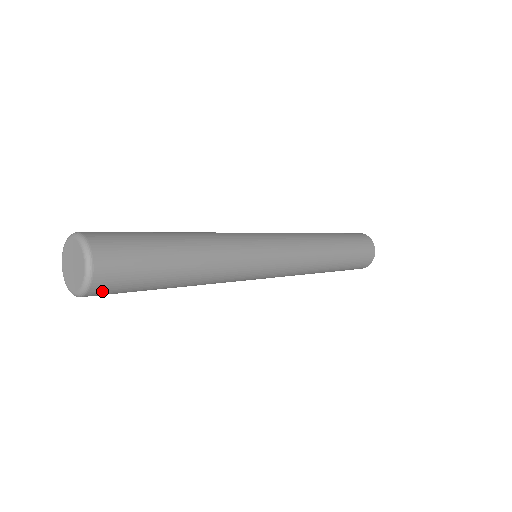
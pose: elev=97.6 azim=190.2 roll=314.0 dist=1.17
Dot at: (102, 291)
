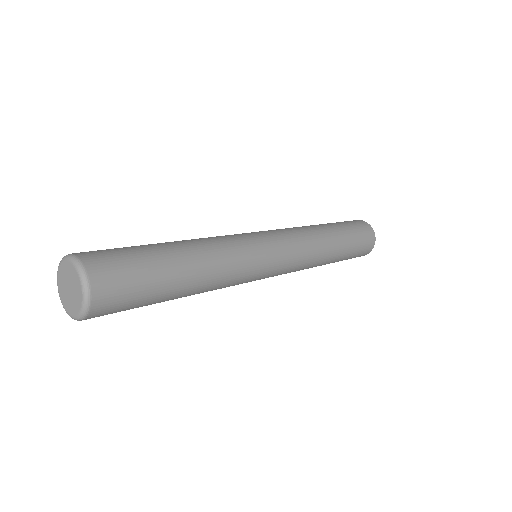
Dot at: (105, 307)
